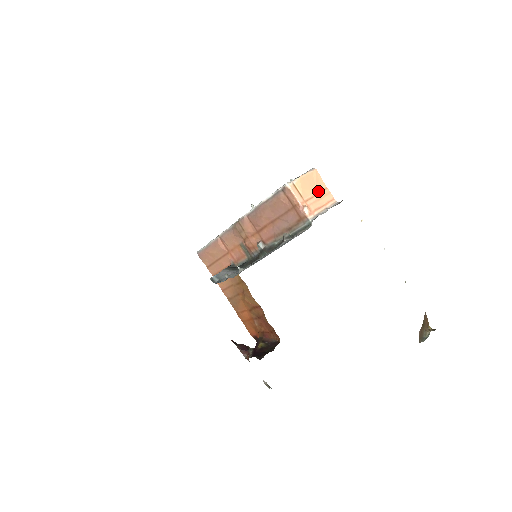
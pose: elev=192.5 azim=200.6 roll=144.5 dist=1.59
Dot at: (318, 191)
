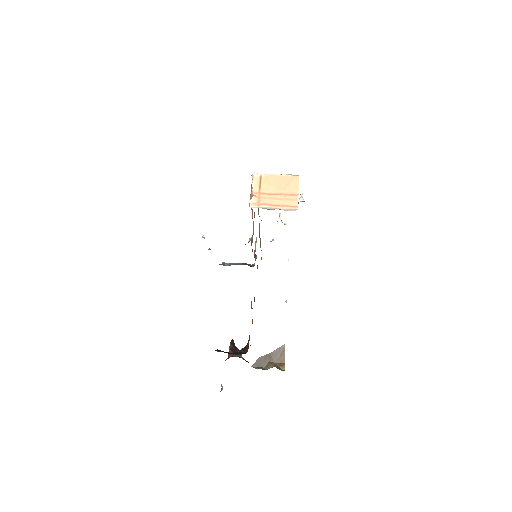
Dot at: (284, 193)
